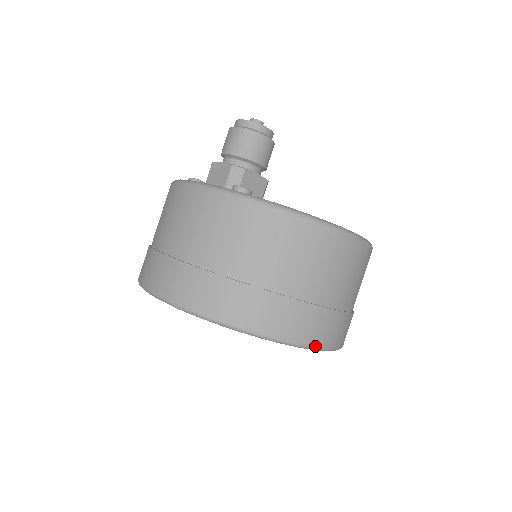
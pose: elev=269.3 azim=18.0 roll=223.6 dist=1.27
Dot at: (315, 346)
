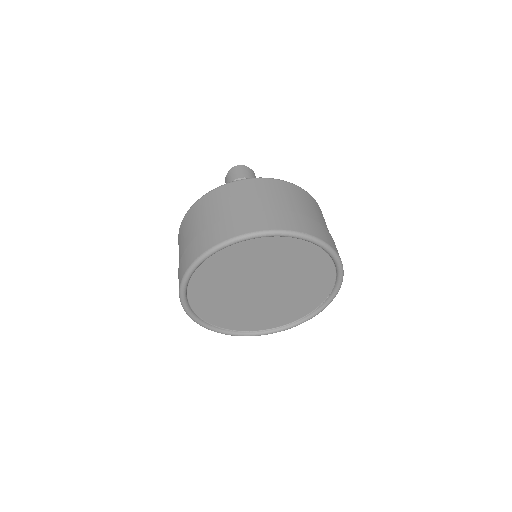
Dot at: occluded
